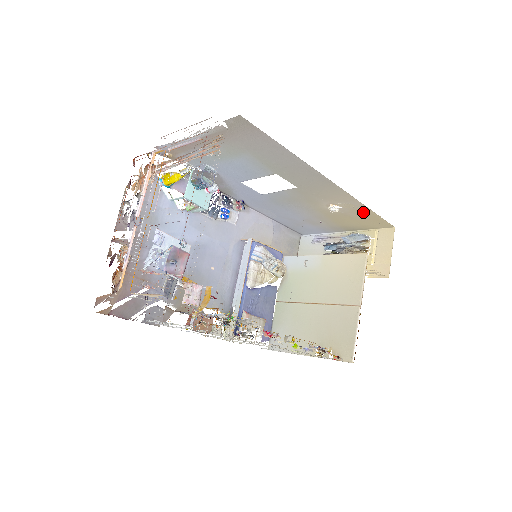
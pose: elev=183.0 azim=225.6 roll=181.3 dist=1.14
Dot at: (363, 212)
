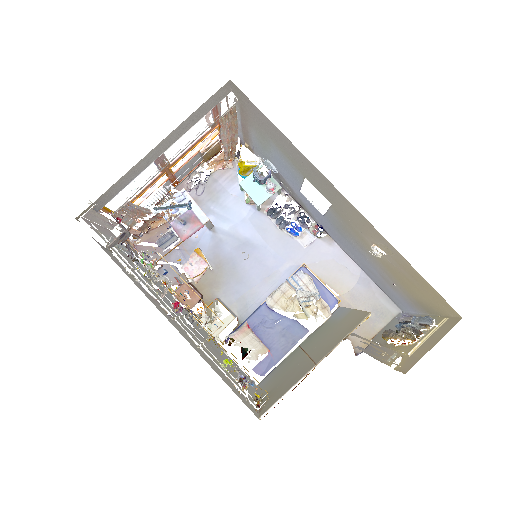
Dot at: (409, 269)
